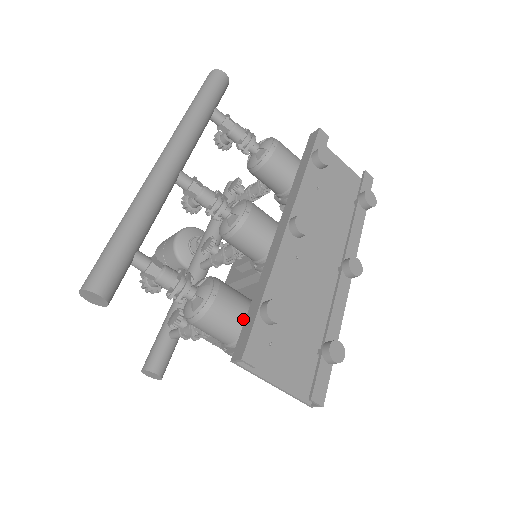
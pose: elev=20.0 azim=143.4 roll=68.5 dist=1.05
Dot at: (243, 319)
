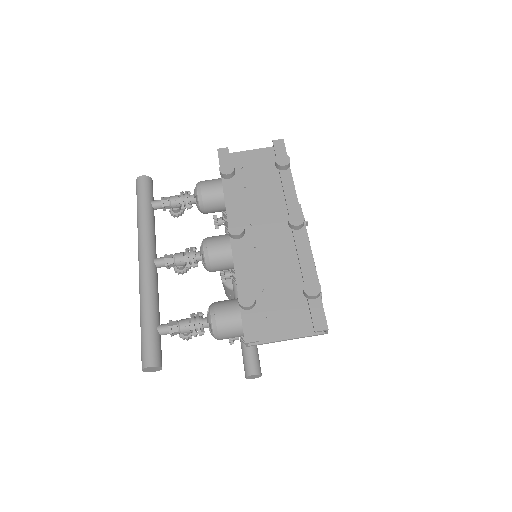
Dot at: occluded
